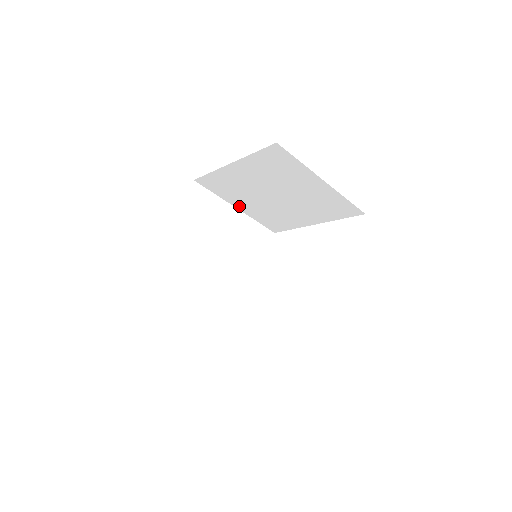
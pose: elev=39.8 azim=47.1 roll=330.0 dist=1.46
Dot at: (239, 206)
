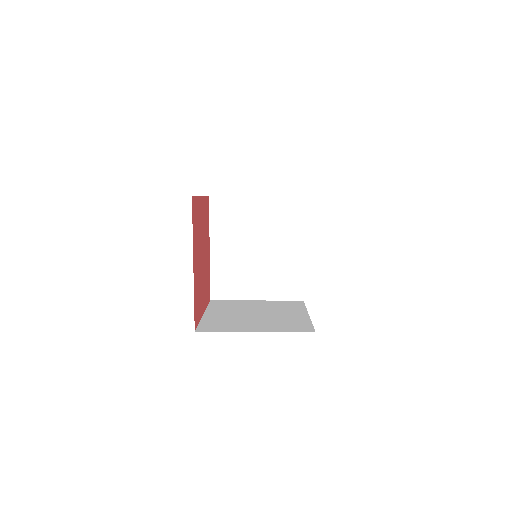
Dot at: occluded
